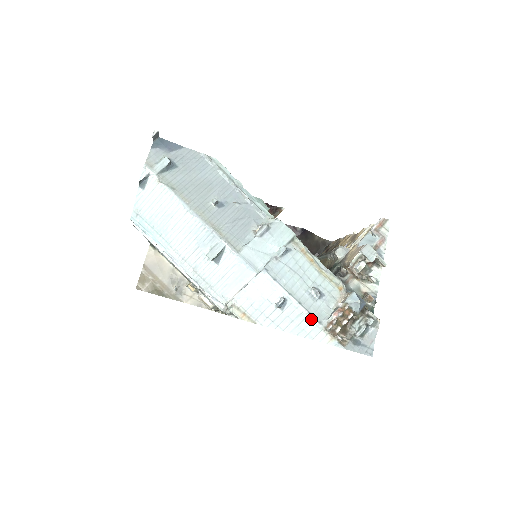
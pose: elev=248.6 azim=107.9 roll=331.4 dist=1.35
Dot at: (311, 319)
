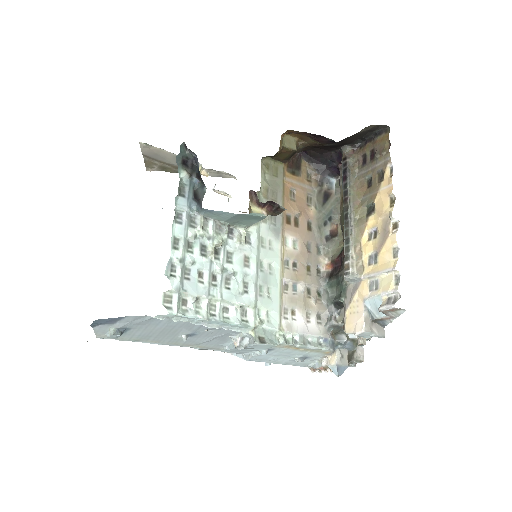
Dot at: (297, 365)
